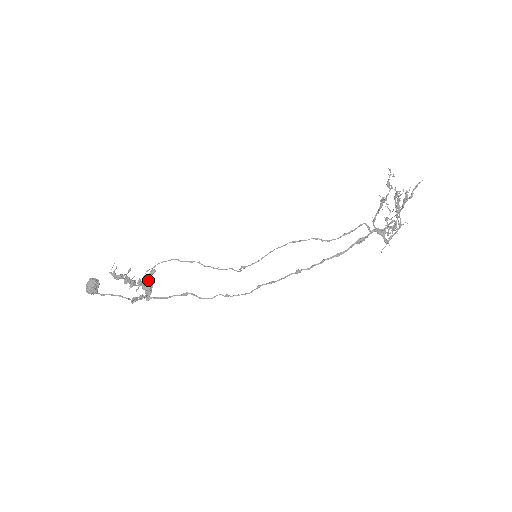
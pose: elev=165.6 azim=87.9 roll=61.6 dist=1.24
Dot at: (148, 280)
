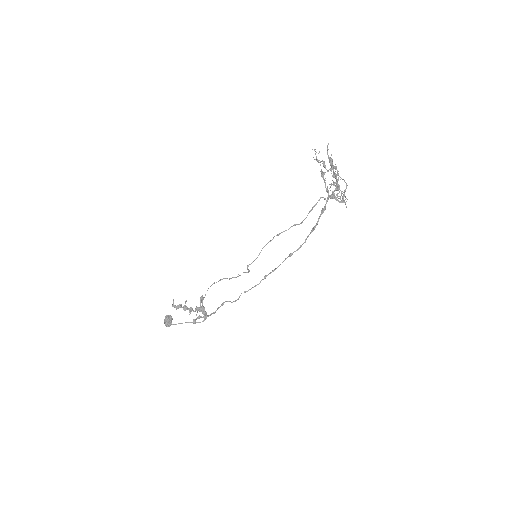
Dot at: (200, 305)
